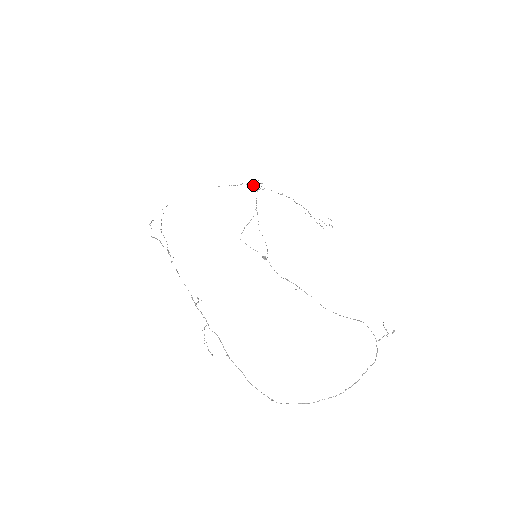
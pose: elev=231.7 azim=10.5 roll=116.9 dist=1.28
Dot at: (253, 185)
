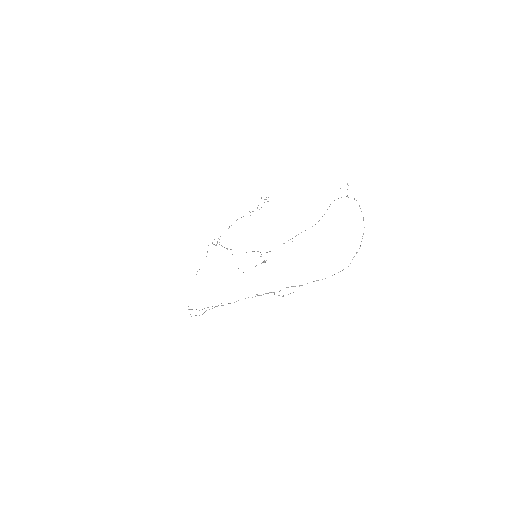
Dot at: occluded
